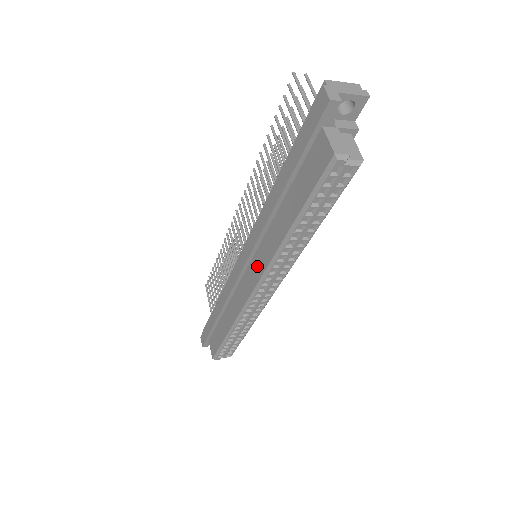
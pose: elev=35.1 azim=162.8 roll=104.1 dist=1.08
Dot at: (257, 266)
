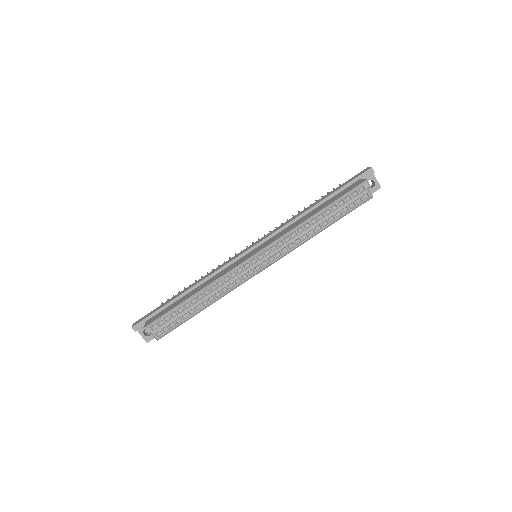
Dot at: (267, 243)
